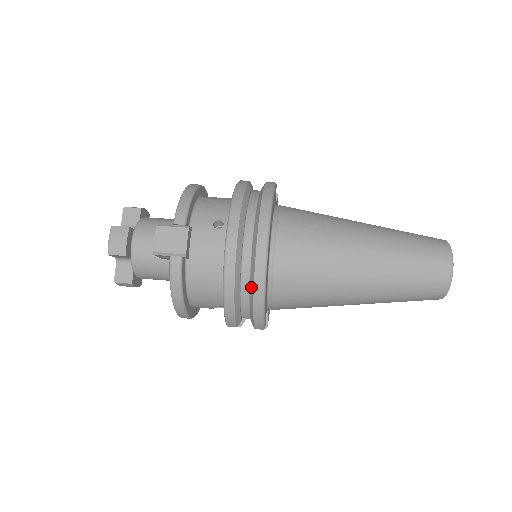
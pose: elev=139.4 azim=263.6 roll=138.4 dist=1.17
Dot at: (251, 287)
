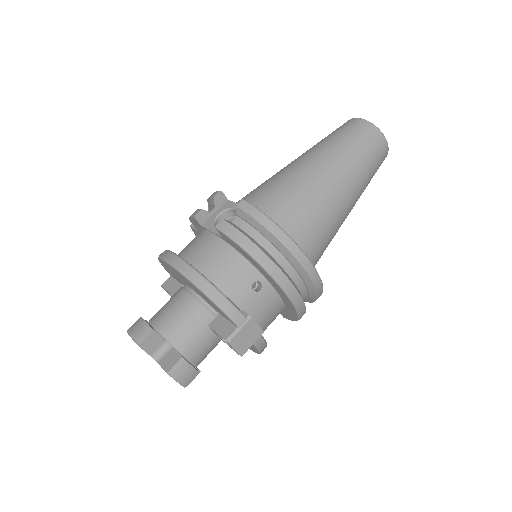
Dot at: (312, 297)
